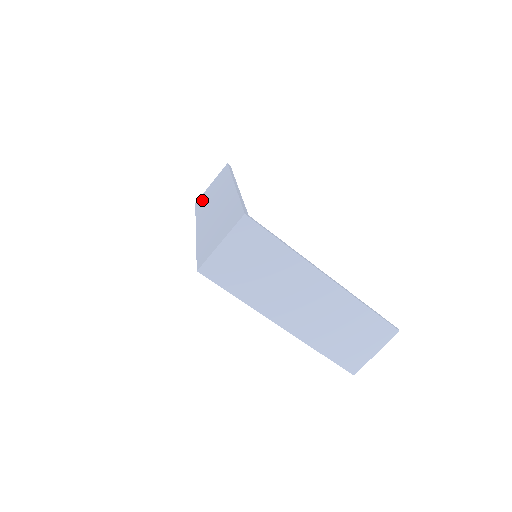
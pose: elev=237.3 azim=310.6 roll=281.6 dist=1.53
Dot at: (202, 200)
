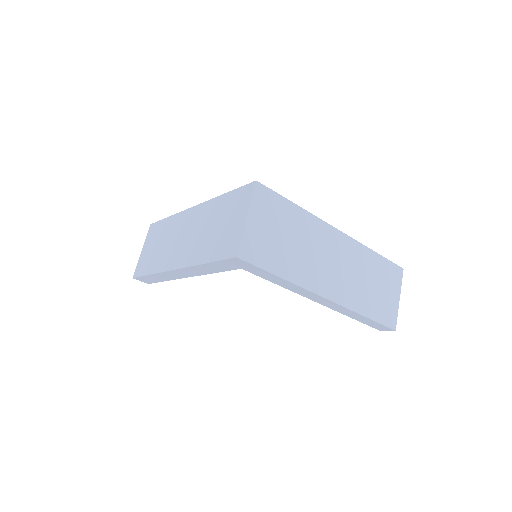
Dot at: (145, 264)
